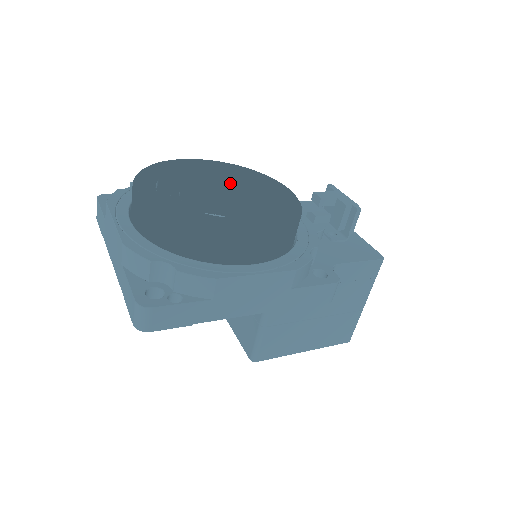
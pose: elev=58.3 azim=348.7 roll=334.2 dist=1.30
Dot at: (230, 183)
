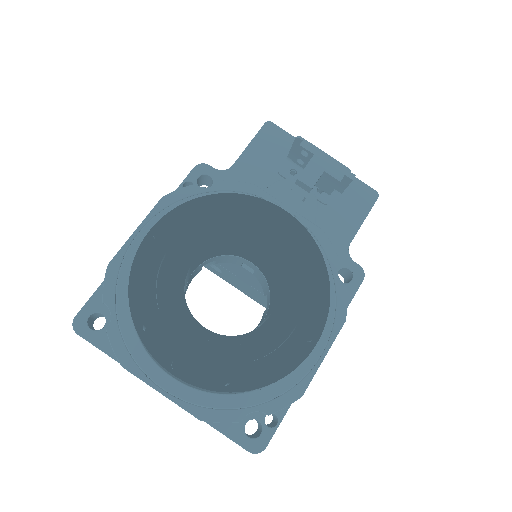
Dot at: (216, 242)
